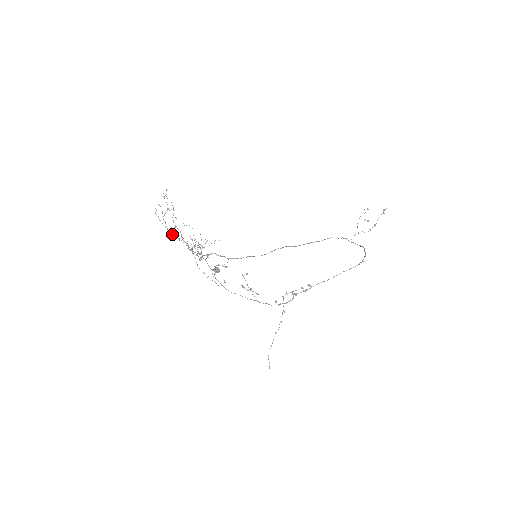
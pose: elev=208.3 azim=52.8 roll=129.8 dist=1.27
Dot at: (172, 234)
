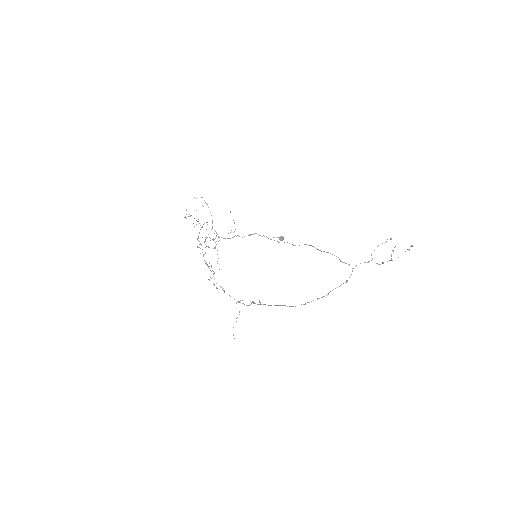
Dot at: occluded
